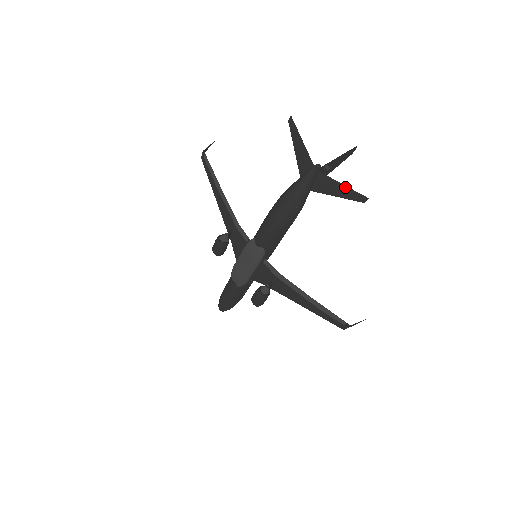
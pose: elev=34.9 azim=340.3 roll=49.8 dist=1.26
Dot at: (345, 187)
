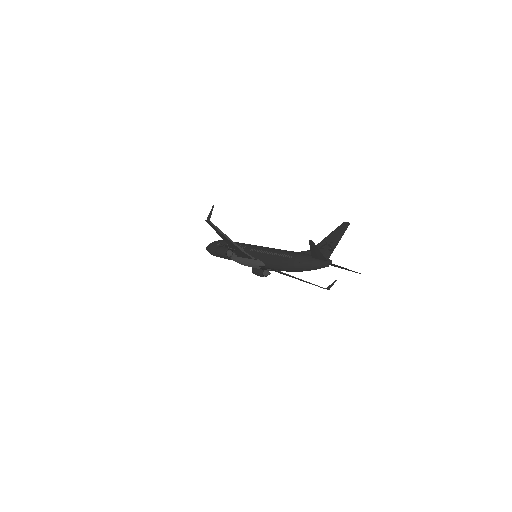
Dot at: (348, 269)
